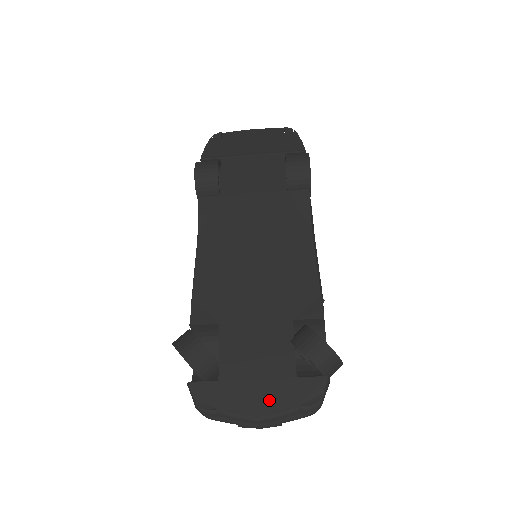
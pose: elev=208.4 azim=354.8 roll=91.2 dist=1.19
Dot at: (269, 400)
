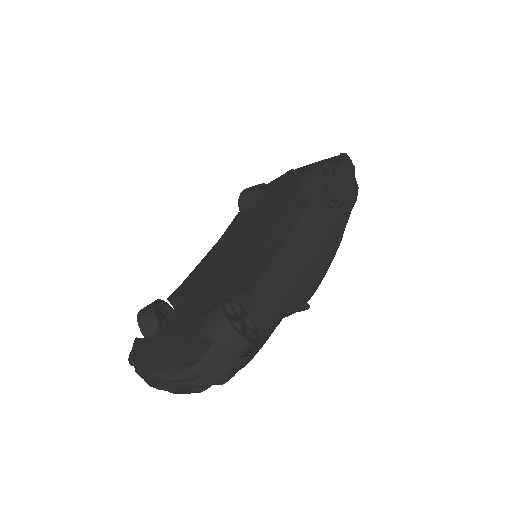
Dot at: (166, 357)
